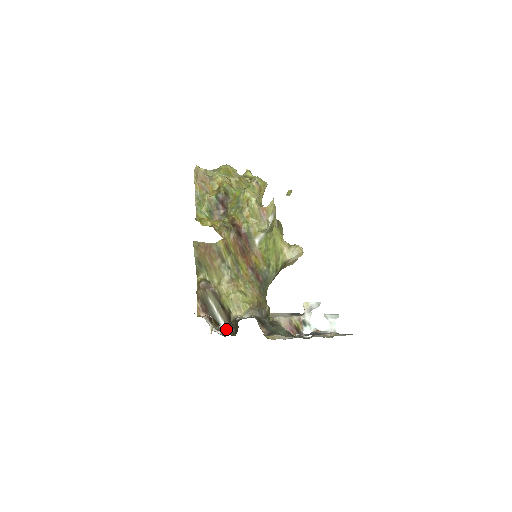
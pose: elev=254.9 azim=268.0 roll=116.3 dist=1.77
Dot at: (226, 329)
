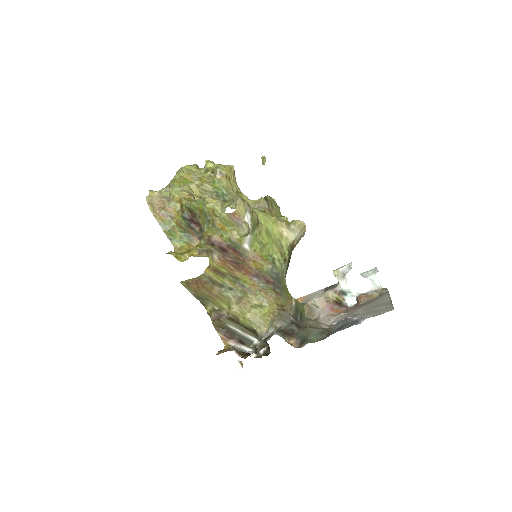
Dot at: (260, 346)
